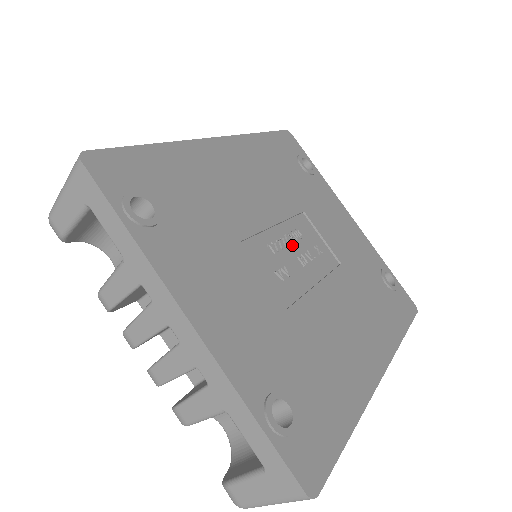
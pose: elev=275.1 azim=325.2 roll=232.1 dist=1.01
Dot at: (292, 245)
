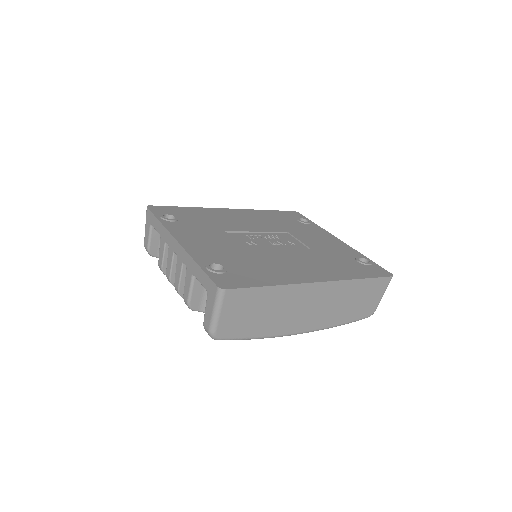
Dot at: (268, 239)
